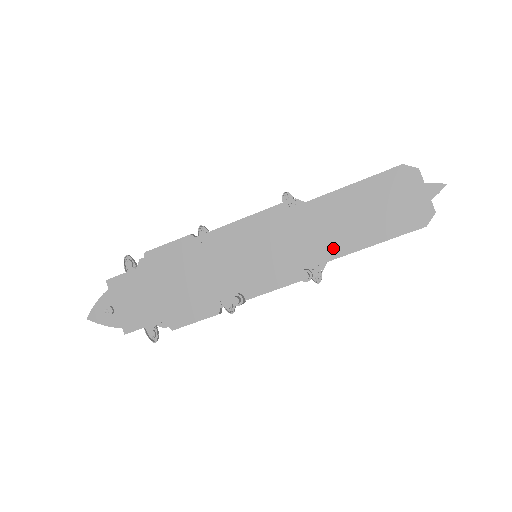
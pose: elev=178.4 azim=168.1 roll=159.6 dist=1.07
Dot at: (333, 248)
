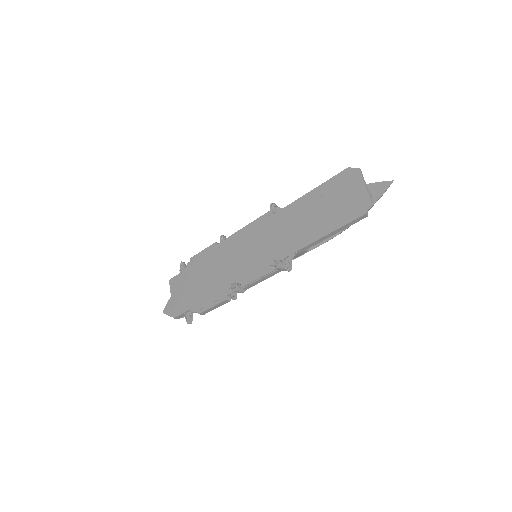
Dot at: (298, 241)
